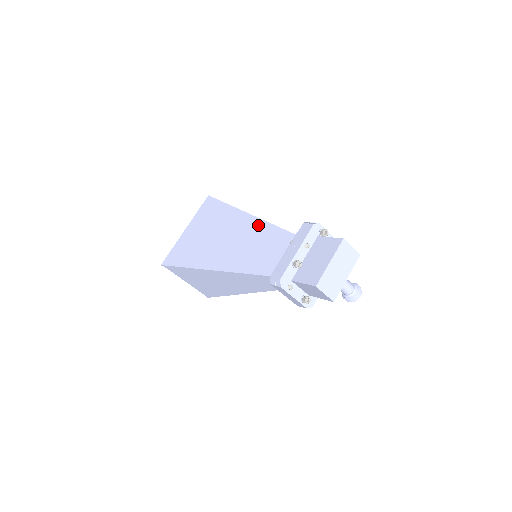
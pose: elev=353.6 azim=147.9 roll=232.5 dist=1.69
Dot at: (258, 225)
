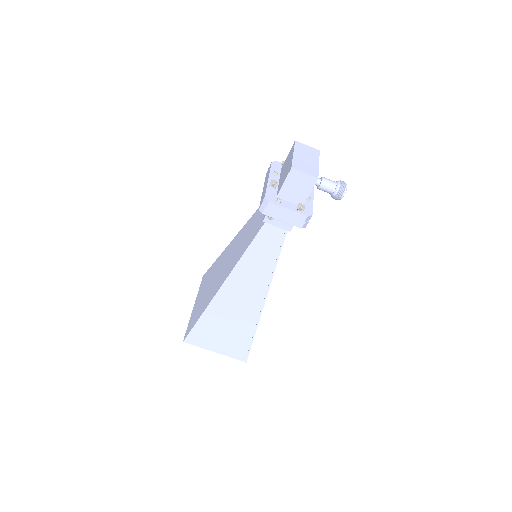
Dot at: (243, 230)
